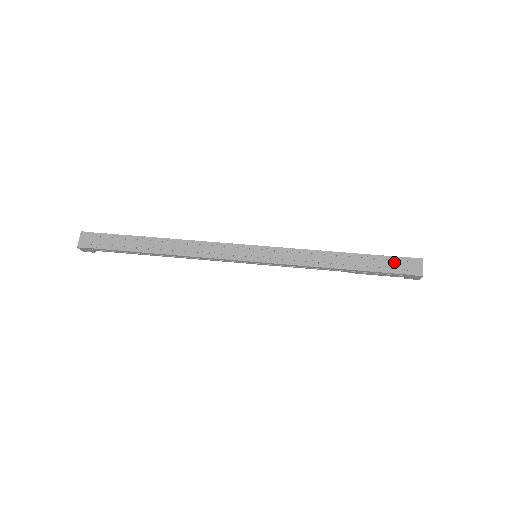
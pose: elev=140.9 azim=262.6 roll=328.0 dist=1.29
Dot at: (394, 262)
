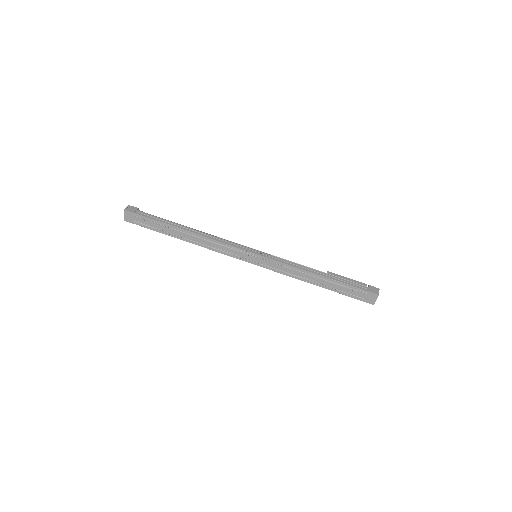
Dot at: (356, 292)
